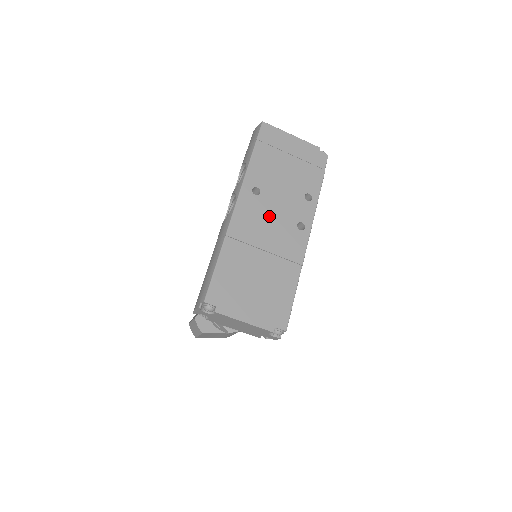
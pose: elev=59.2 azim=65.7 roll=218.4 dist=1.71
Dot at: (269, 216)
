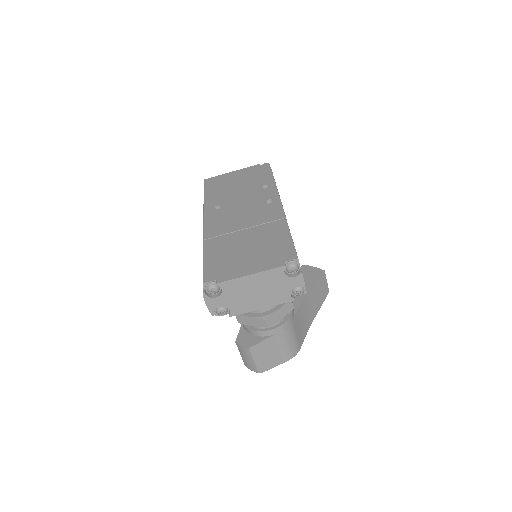
Dot at: (236, 212)
